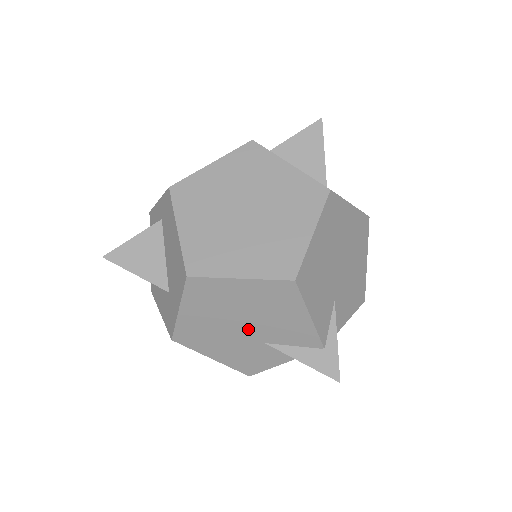
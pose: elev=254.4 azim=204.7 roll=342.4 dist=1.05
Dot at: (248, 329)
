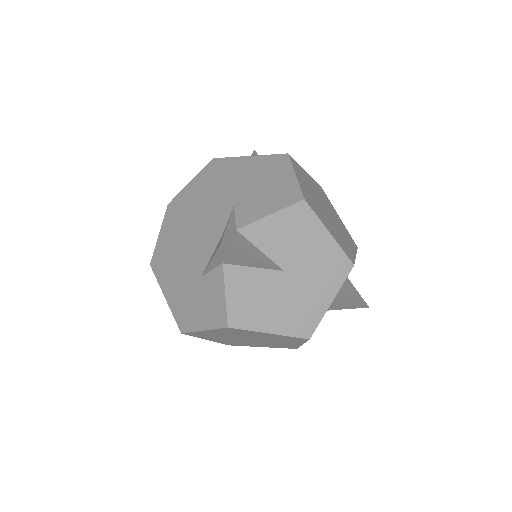
Dot at: (189, 273)
